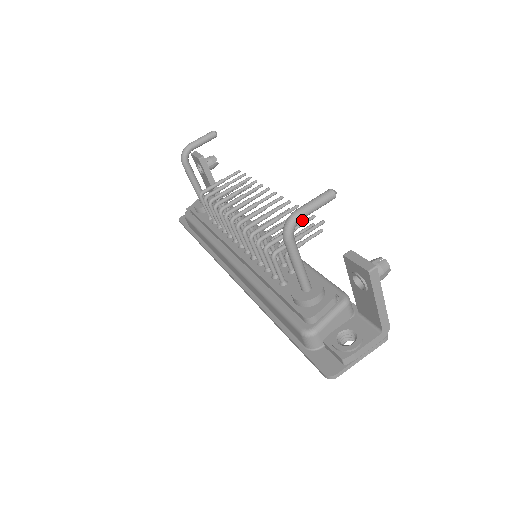
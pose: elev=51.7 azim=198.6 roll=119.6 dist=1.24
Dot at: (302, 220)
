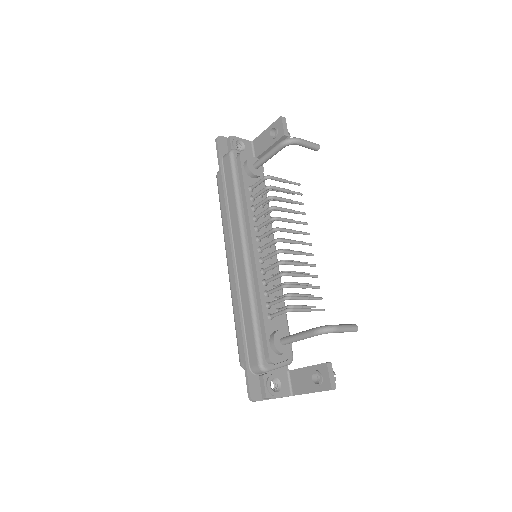
Dot at: (310, 285)
